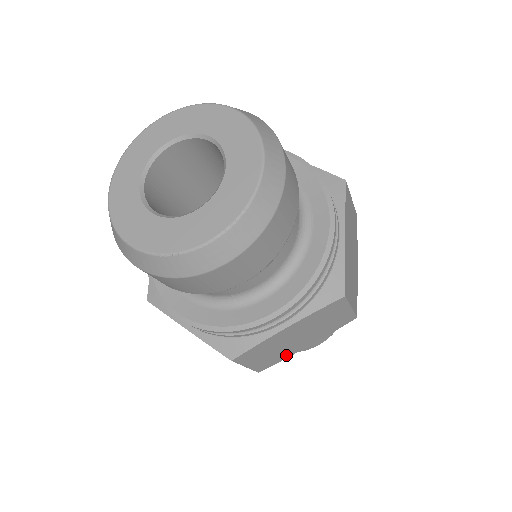
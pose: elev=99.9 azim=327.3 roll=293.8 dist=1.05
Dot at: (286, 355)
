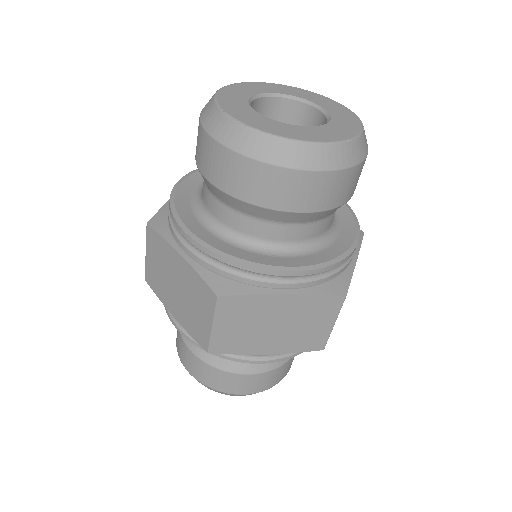
Dot at: occluded
